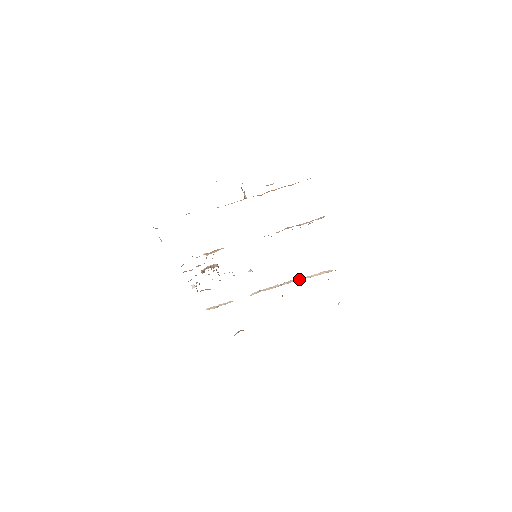
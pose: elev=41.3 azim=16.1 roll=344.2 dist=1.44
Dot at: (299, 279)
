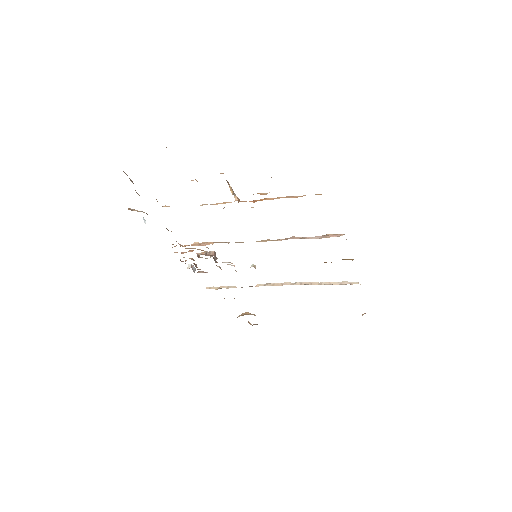
Dot at: (315, 283)
